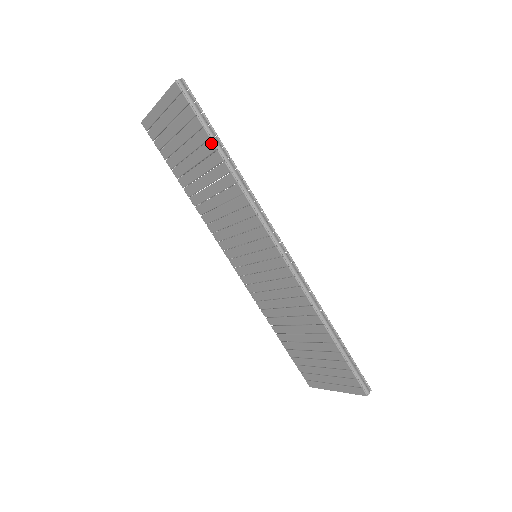
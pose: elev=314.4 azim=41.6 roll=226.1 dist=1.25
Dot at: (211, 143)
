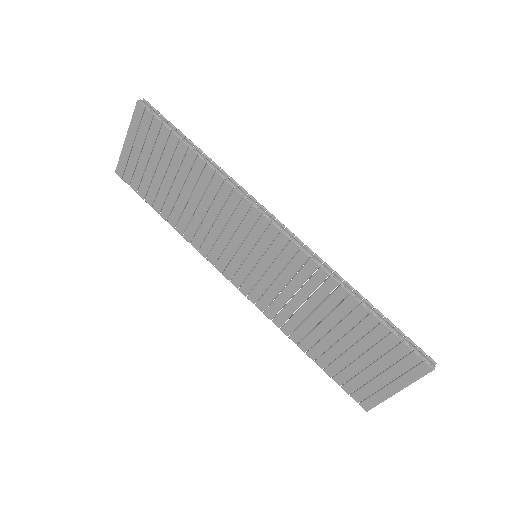
Dot at: (181, 143)
